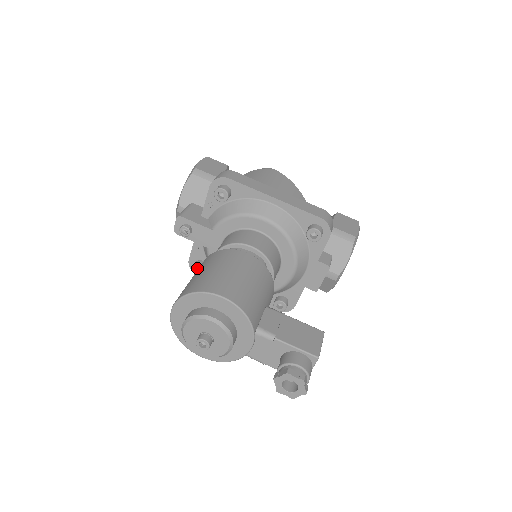
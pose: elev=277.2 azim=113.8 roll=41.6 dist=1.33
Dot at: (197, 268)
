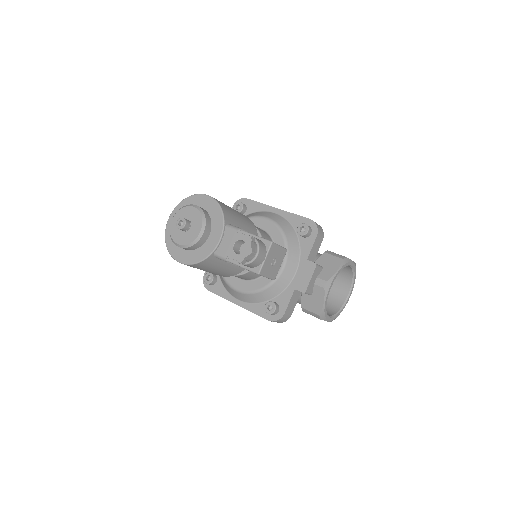
Dot at: (208, 279)
